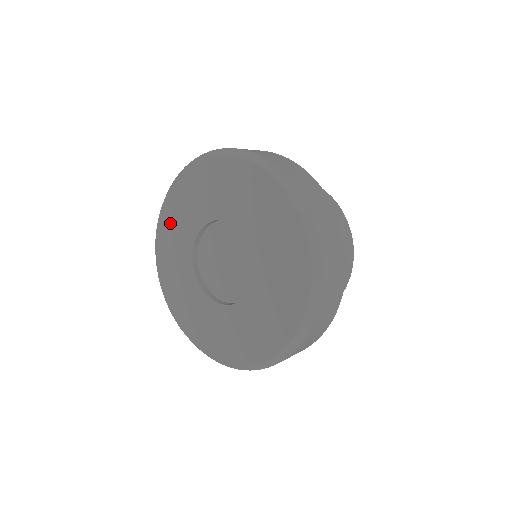
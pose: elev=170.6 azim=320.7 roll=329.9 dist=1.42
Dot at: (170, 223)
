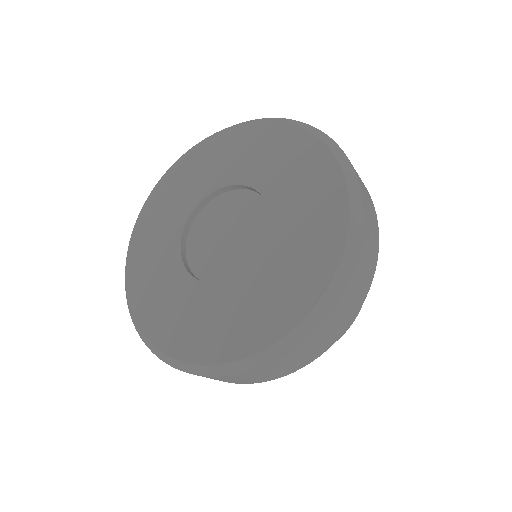
Dot at: (193, 164)
